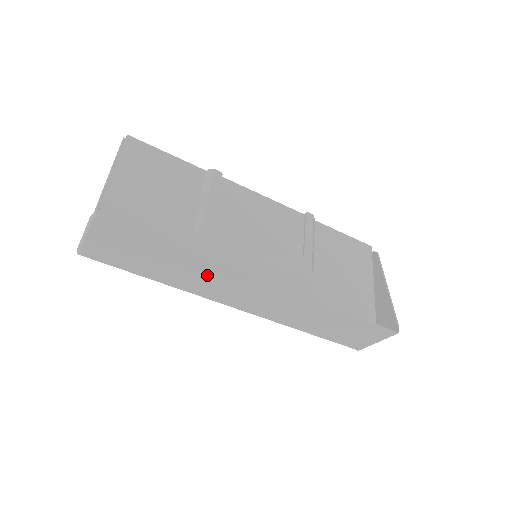
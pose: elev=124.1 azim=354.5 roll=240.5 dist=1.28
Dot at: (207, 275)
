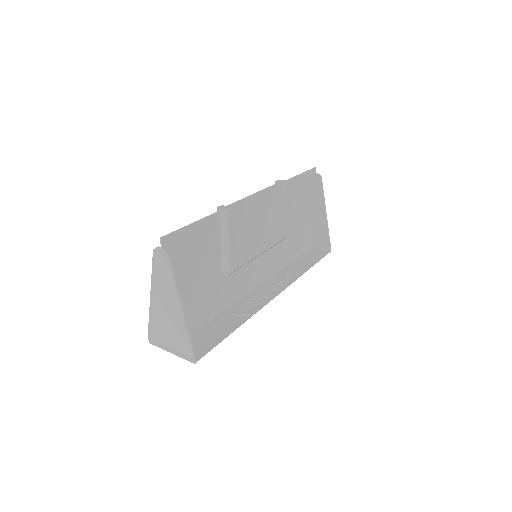
Dot at: (239, 309)
